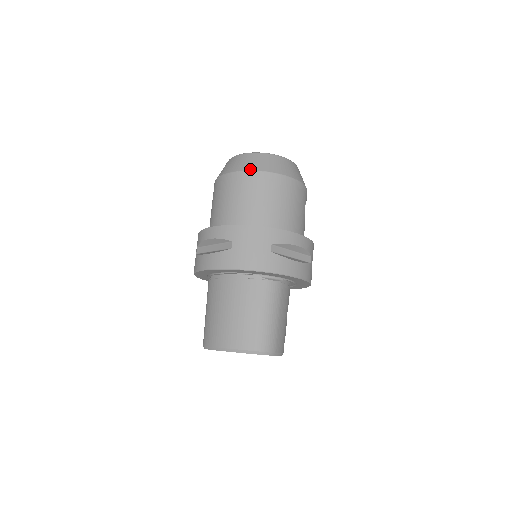
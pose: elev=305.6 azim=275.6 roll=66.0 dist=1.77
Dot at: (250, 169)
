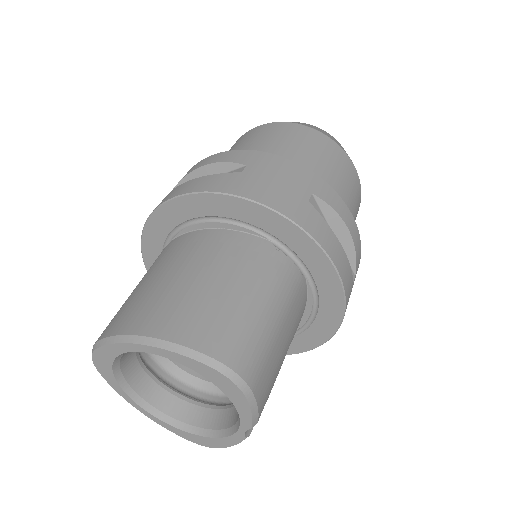
Dot at: (299, 123)
